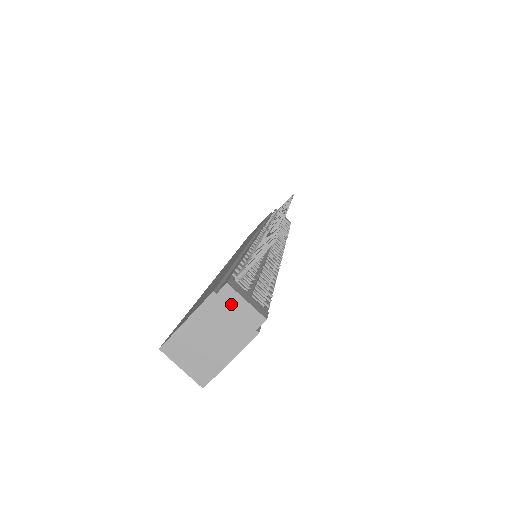
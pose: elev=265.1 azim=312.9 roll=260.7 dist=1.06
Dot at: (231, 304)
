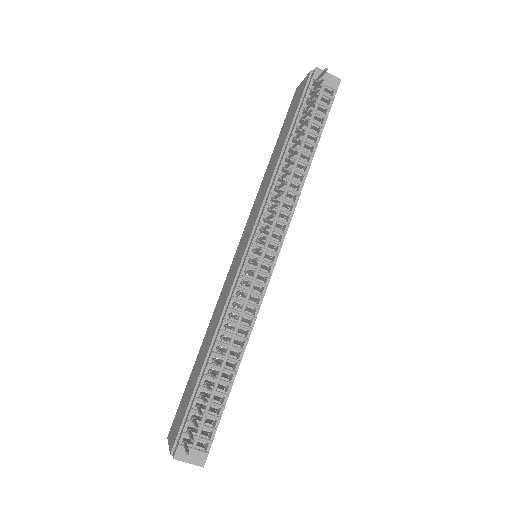
Dot at: (182, 459)
